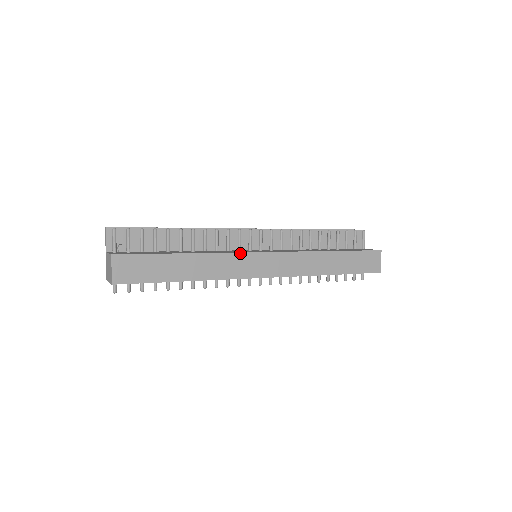
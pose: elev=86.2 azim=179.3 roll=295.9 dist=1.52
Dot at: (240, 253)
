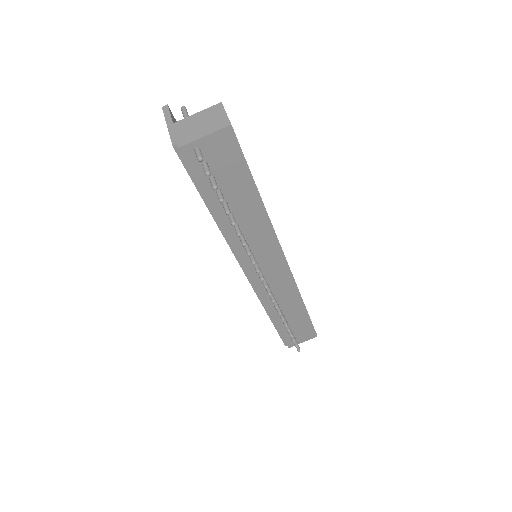
Dot at: occluded
